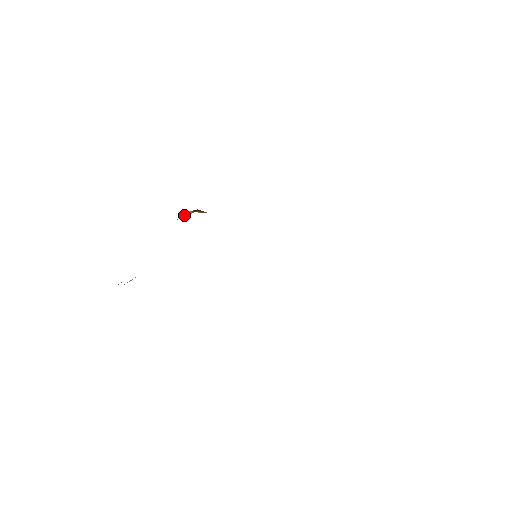
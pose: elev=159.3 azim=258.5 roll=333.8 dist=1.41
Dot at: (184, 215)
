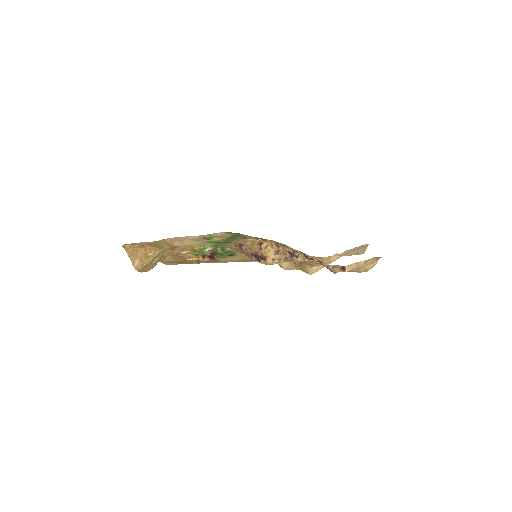
Dot at: occluded
